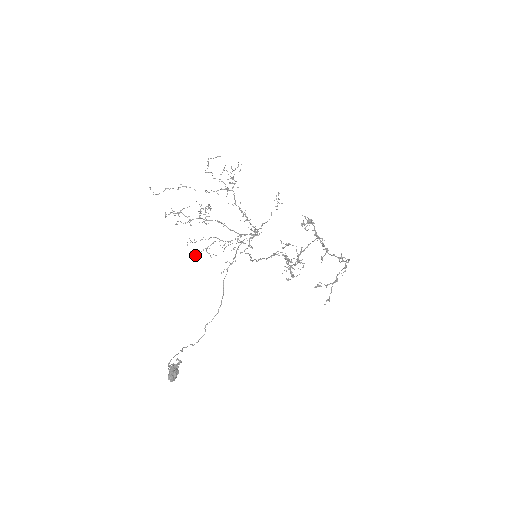
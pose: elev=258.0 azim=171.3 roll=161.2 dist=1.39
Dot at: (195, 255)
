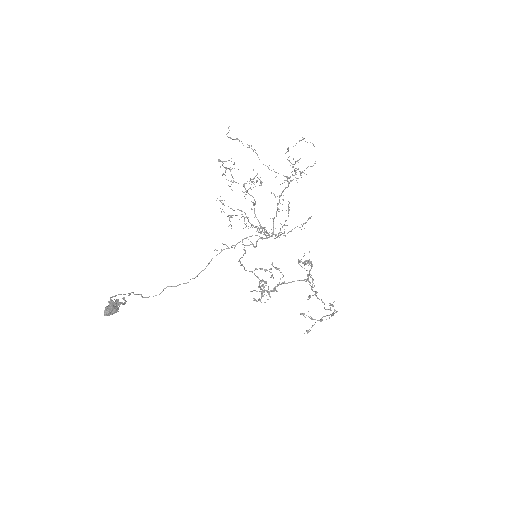
Dot at: occluded
